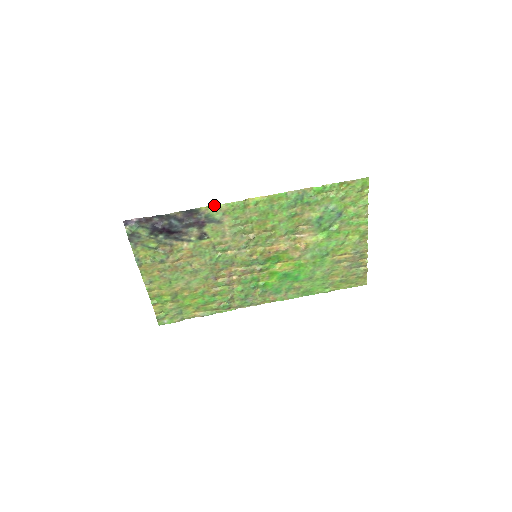
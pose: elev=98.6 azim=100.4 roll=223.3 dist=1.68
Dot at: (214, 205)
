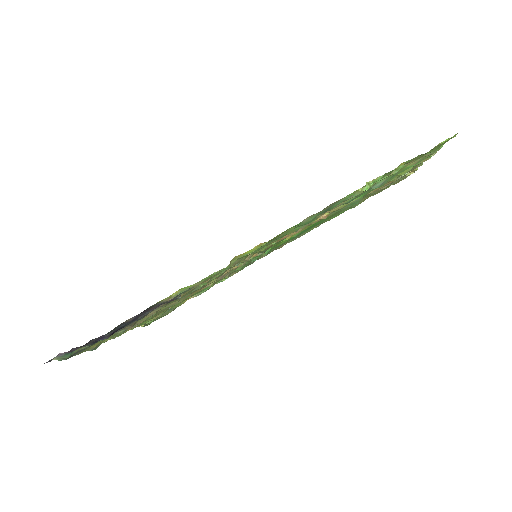
Dot at: occluded
